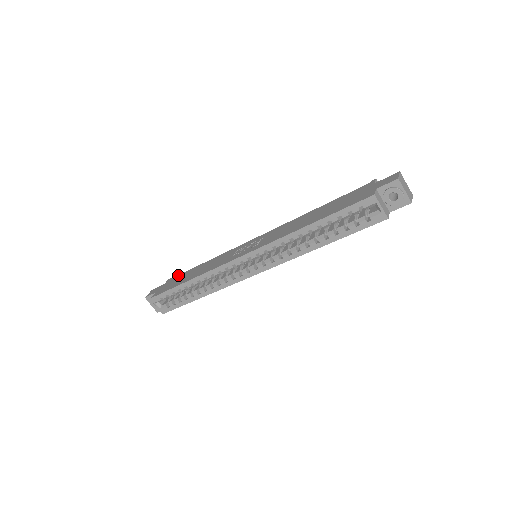
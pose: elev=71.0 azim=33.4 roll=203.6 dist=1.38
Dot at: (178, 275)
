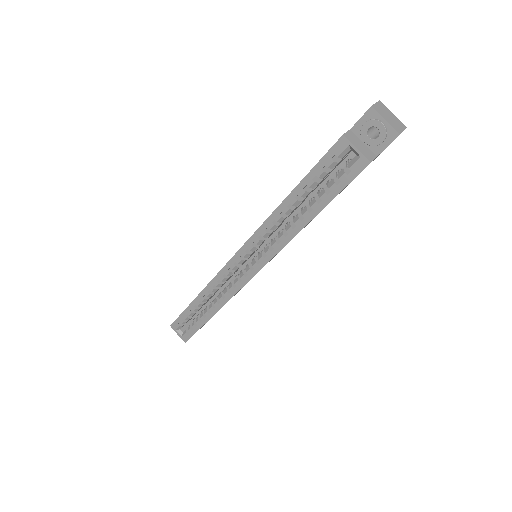
Dot at: occluded
